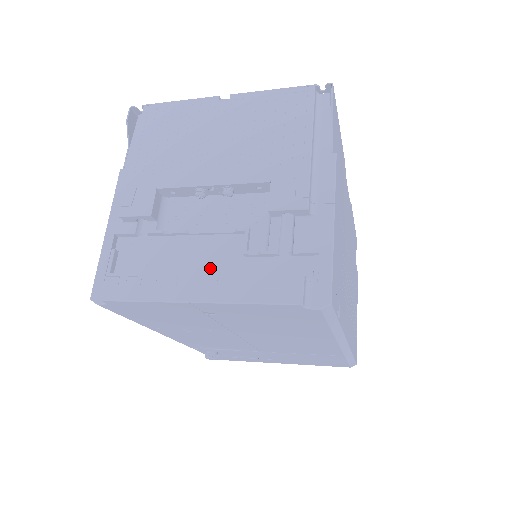
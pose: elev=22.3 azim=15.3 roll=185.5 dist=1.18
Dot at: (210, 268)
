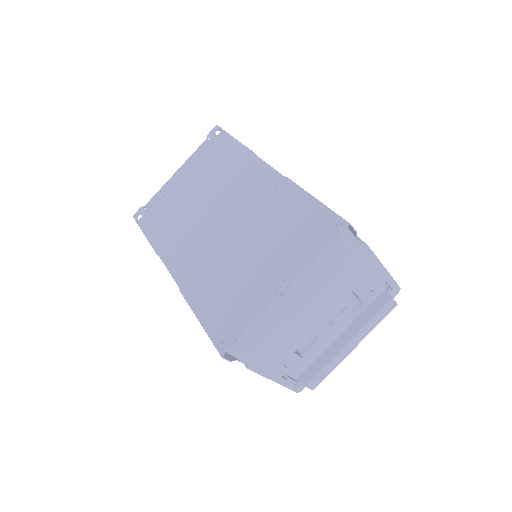
Dot at: (339, 331)
